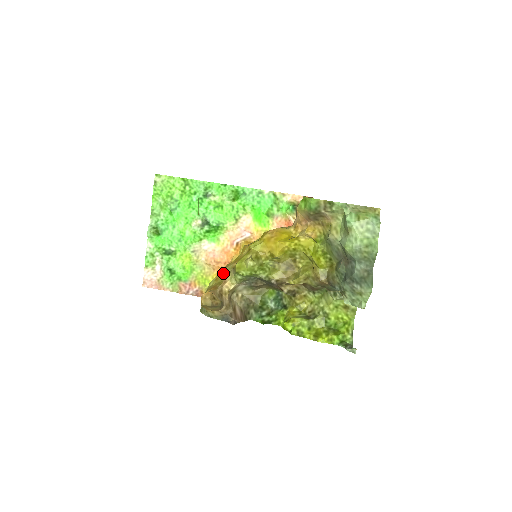
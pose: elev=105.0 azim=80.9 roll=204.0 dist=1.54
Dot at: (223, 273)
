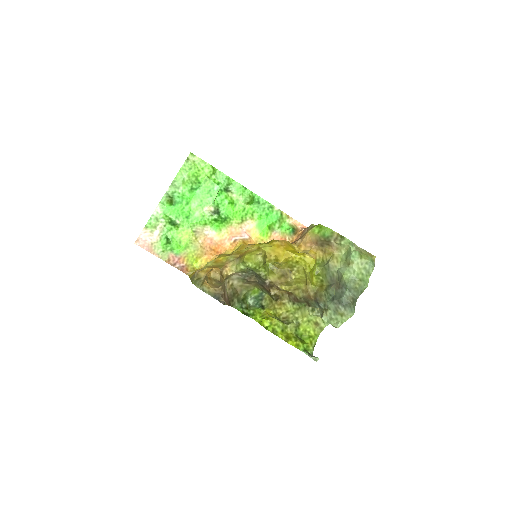
Dot at: (224, 259)
